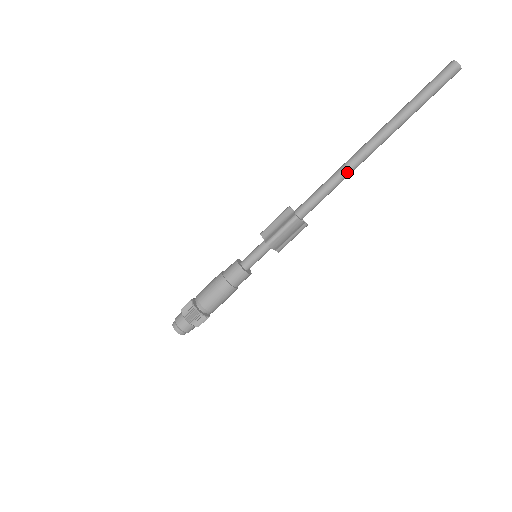
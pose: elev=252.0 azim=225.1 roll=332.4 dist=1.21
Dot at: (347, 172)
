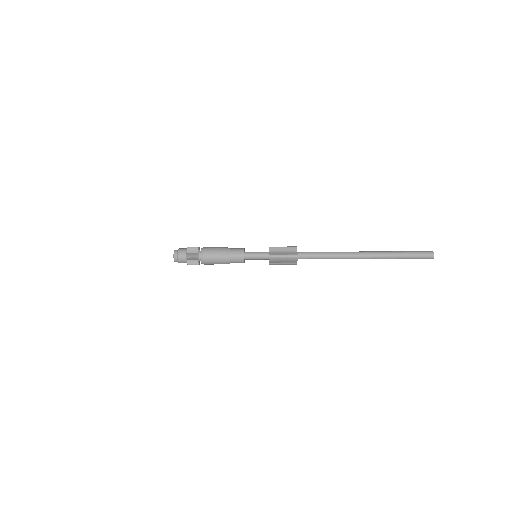
Dot at: (341, 257)
